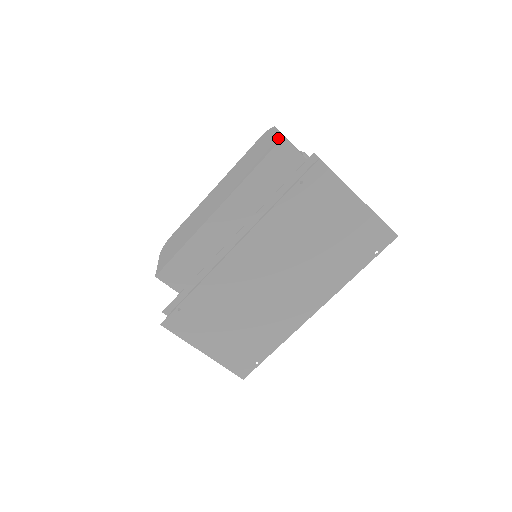
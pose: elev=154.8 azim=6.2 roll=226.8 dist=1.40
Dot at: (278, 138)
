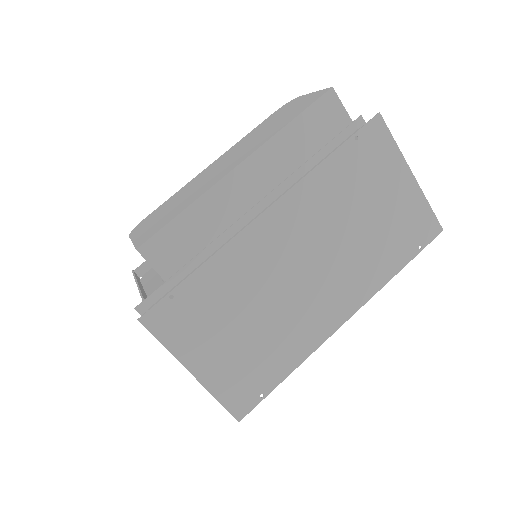
Dot at: (321, 92)
